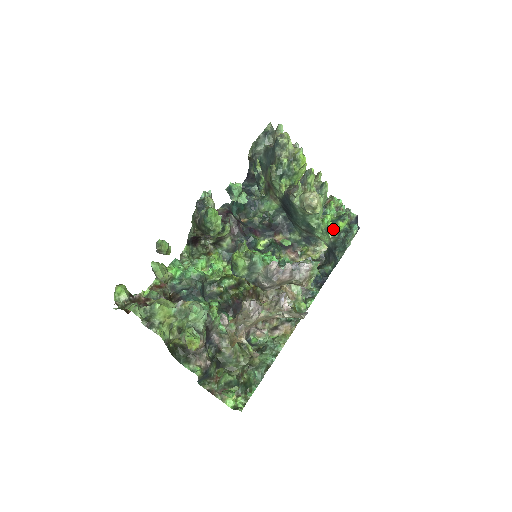
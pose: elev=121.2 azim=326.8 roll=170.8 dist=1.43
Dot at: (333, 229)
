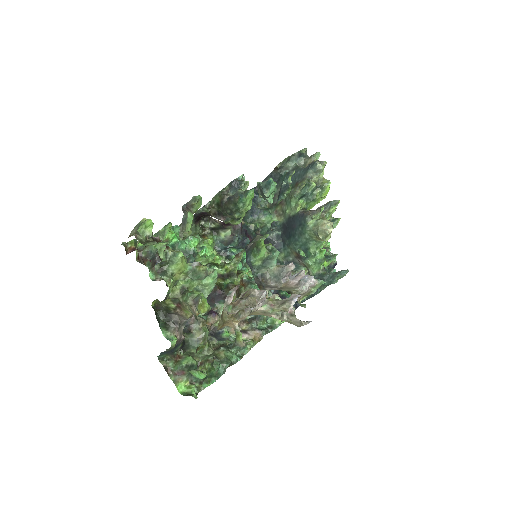
Dot at: occluded
